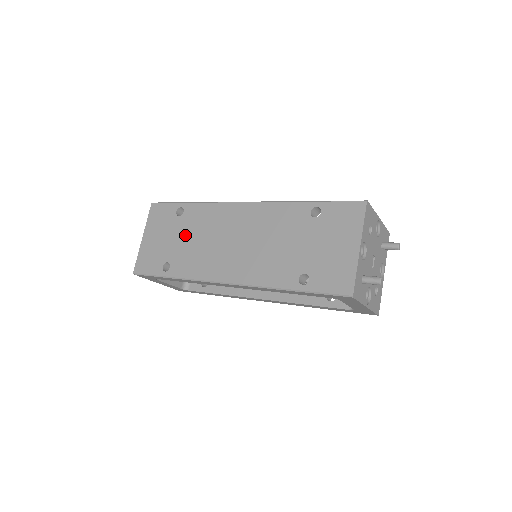
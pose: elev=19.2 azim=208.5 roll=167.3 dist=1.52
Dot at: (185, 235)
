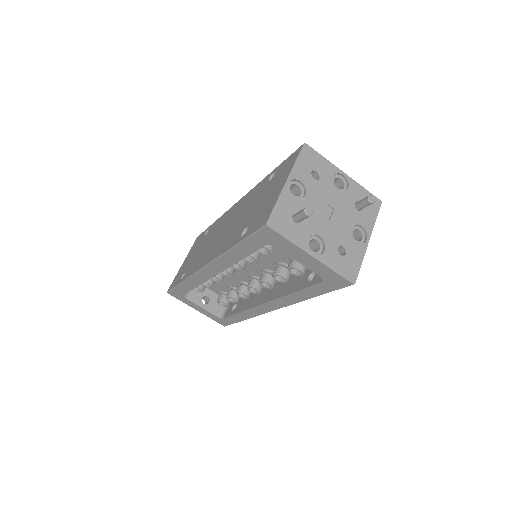
Dot at: (201, 246)
